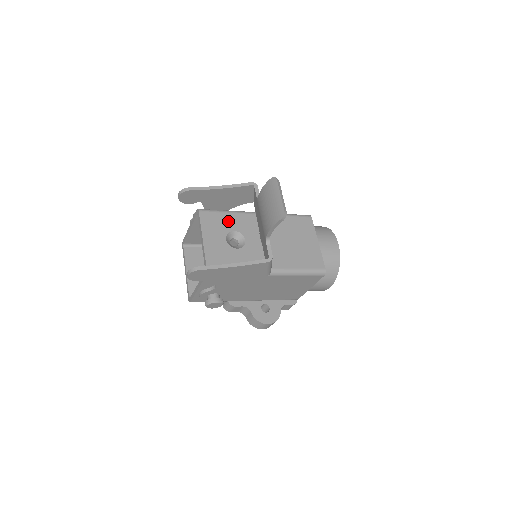
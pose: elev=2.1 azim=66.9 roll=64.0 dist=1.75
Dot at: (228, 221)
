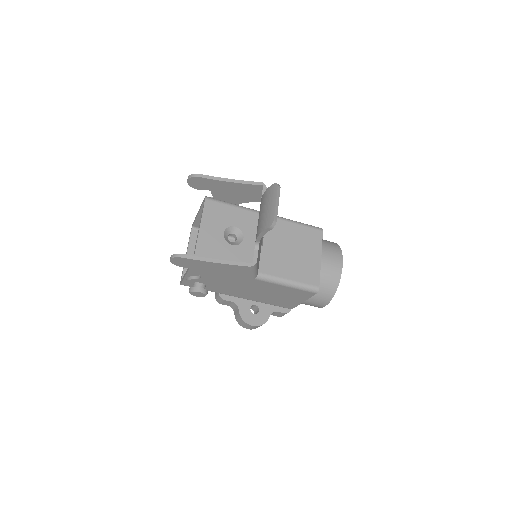
Dot at: (232, 215)
